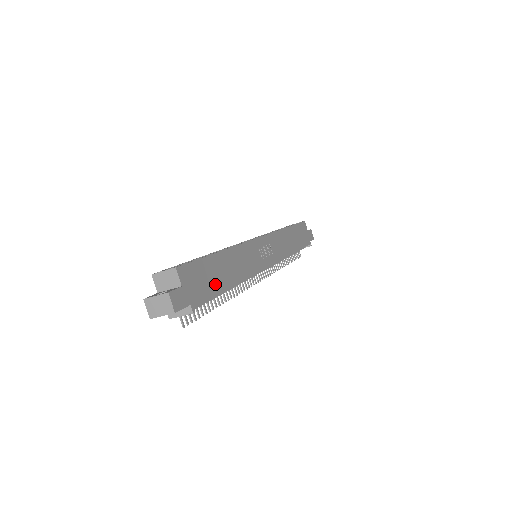
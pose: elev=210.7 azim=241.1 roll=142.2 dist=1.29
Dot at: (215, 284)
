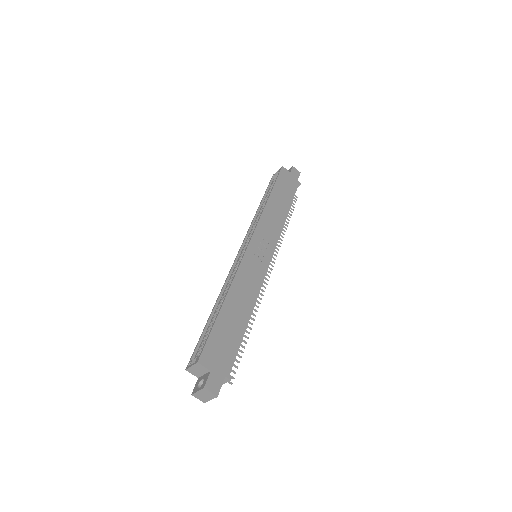
Dot at: (234, 336)
